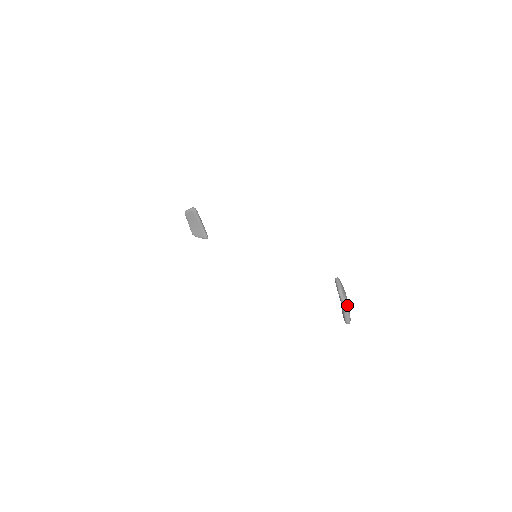
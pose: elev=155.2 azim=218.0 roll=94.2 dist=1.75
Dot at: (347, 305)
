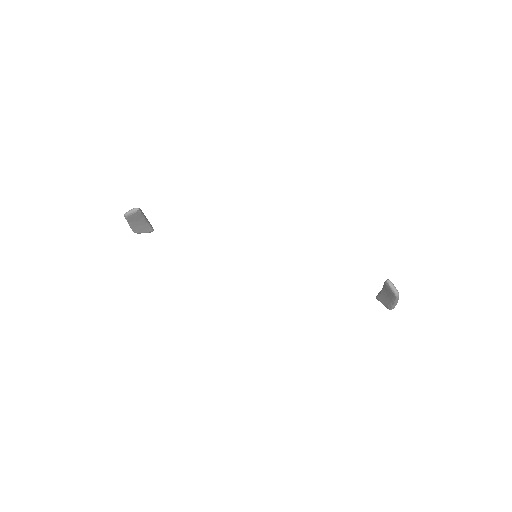
Dot at: occluded
